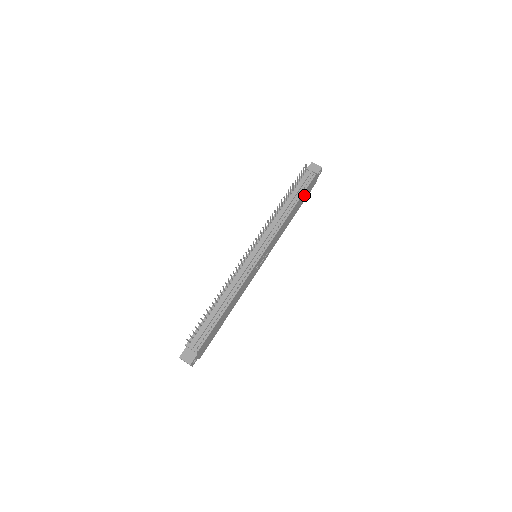
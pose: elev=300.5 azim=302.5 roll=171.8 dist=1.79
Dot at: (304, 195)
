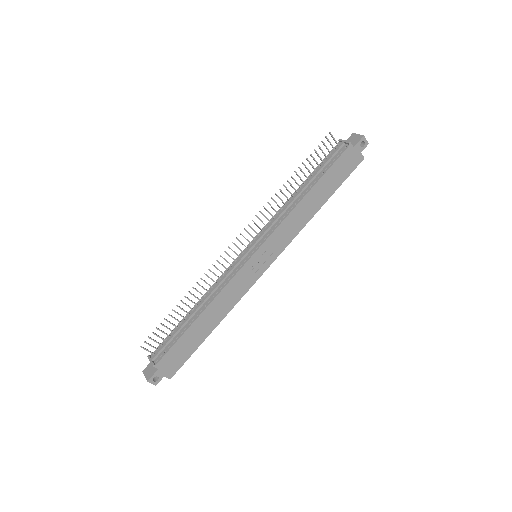
Dot at: (333, 176)
